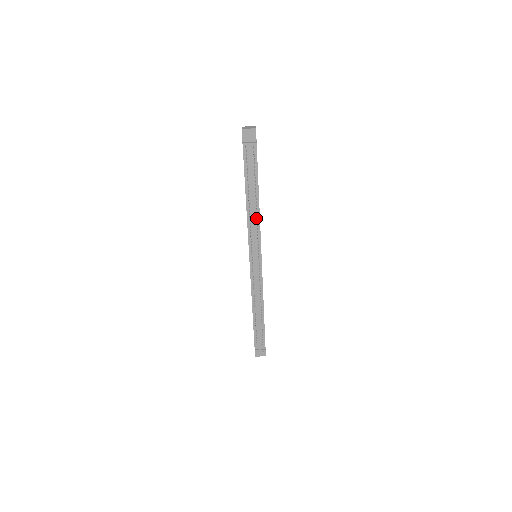
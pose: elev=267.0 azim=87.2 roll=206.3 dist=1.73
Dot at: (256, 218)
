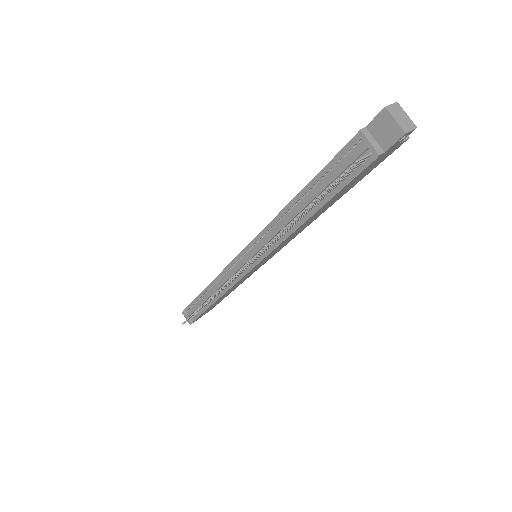
Dot at: occluded
